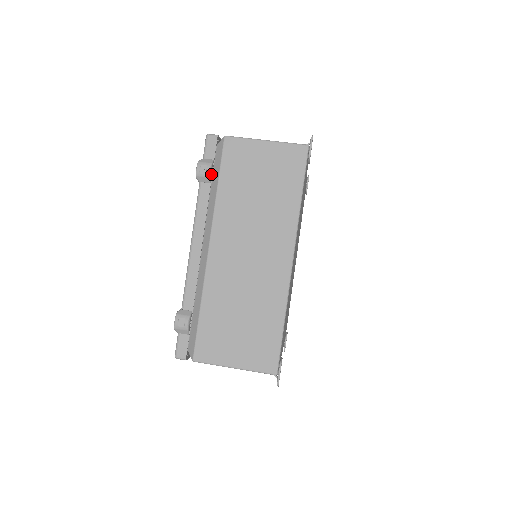
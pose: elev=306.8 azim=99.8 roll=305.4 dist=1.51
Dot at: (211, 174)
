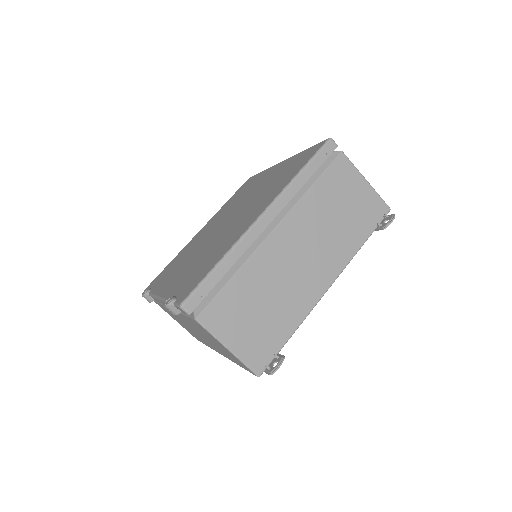
Dot at: occluded
